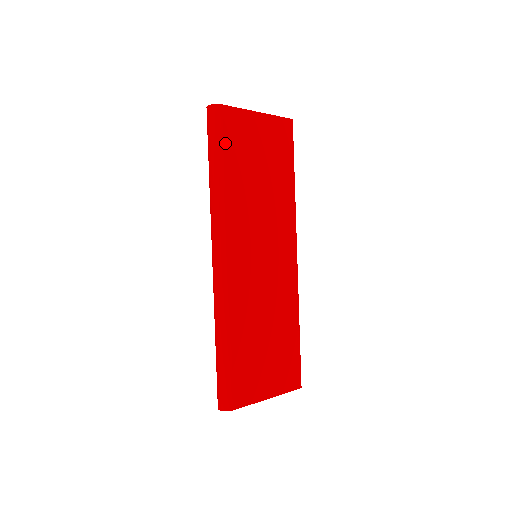
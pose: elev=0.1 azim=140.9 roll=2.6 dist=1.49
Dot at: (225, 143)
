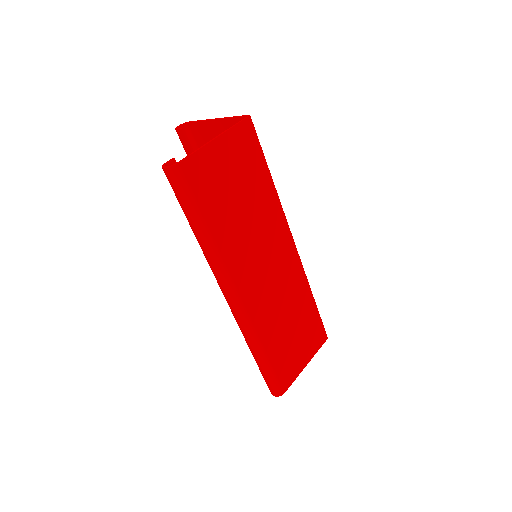
Dot at: (198, 199)
